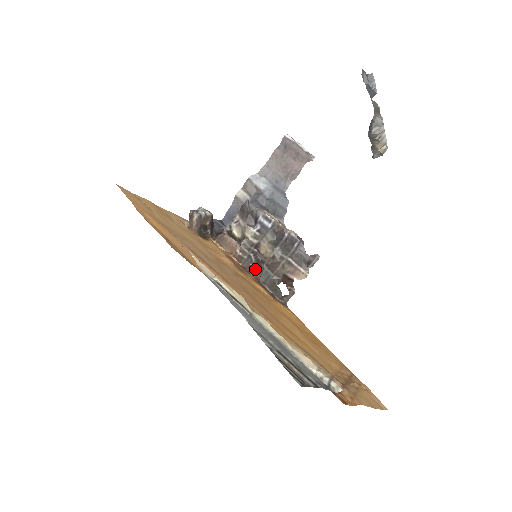
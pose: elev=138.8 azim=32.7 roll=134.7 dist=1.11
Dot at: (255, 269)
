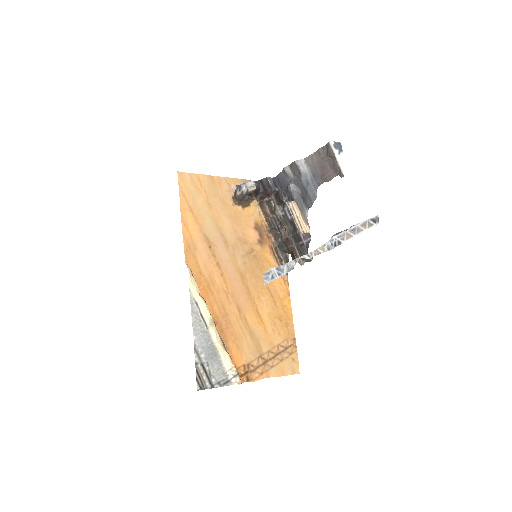
Dot at: (277, 236)
